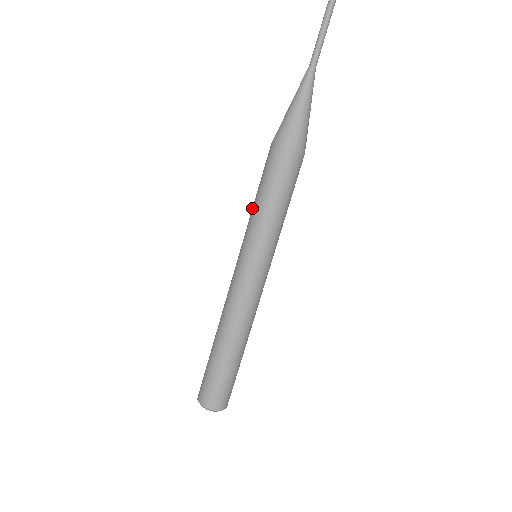
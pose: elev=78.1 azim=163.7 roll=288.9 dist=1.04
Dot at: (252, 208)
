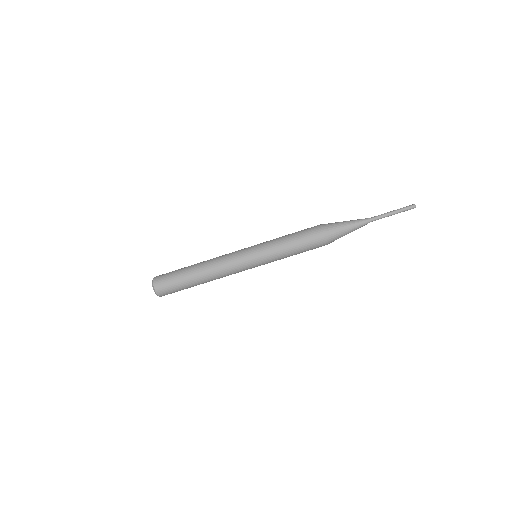
Dot at: (281, 239)
